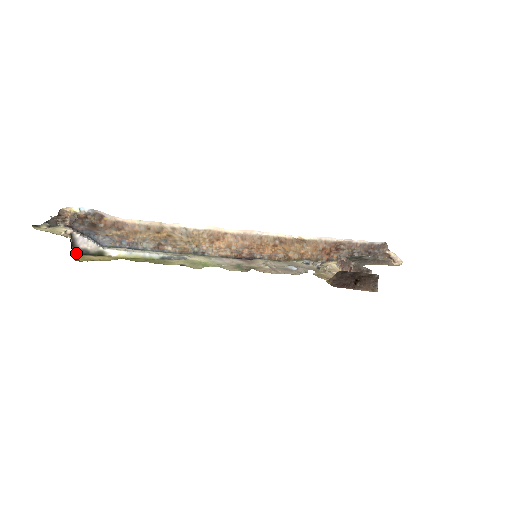
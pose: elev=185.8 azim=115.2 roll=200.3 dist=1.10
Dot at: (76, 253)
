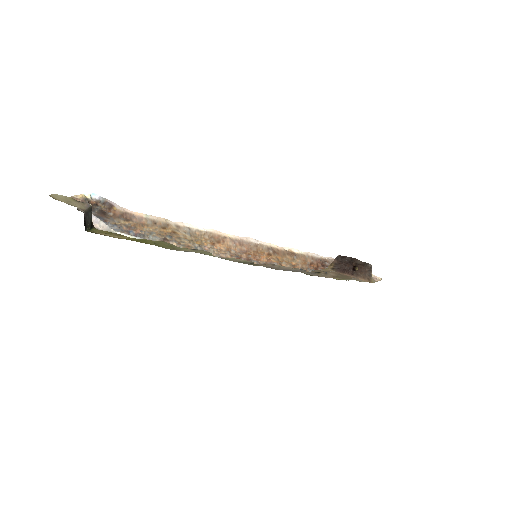
Dot at: (88, 231)
